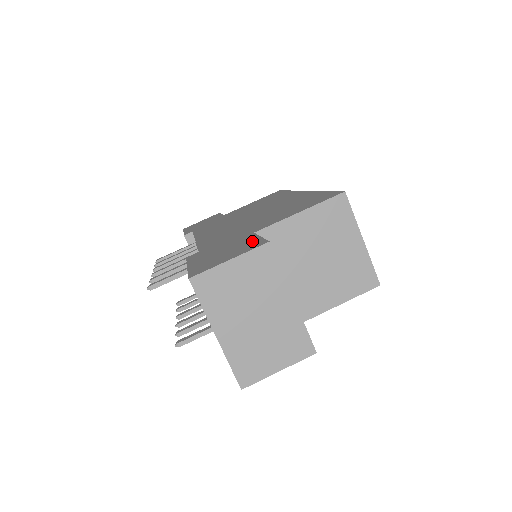
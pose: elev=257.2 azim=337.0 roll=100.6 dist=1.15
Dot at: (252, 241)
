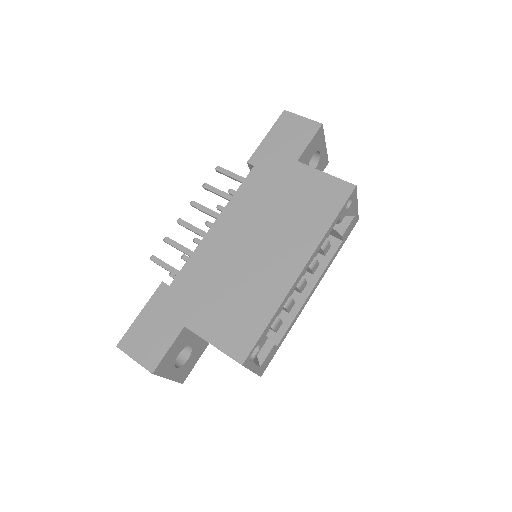
Dot at: (161, 349)
